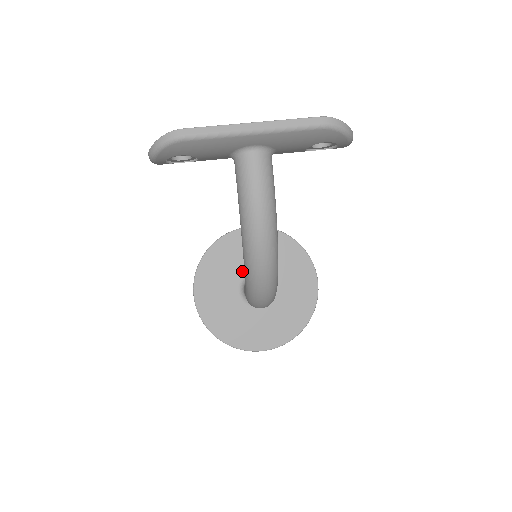
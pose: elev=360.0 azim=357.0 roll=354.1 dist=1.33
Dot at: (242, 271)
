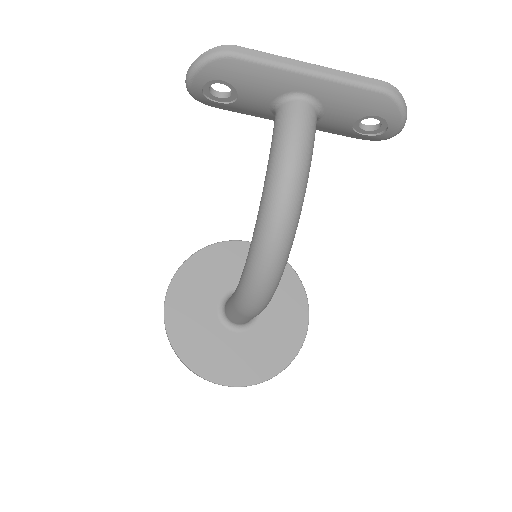
Dot at: (228, 286)
